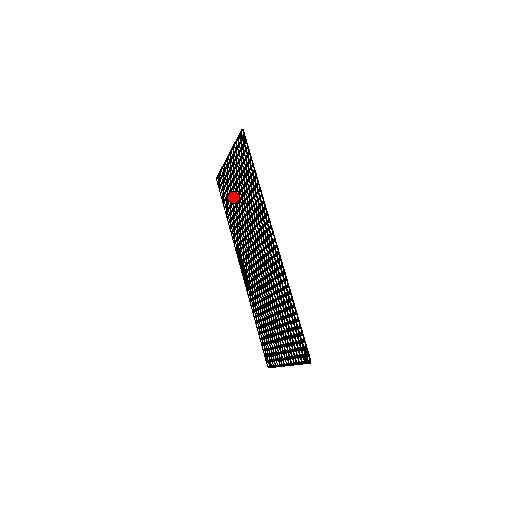
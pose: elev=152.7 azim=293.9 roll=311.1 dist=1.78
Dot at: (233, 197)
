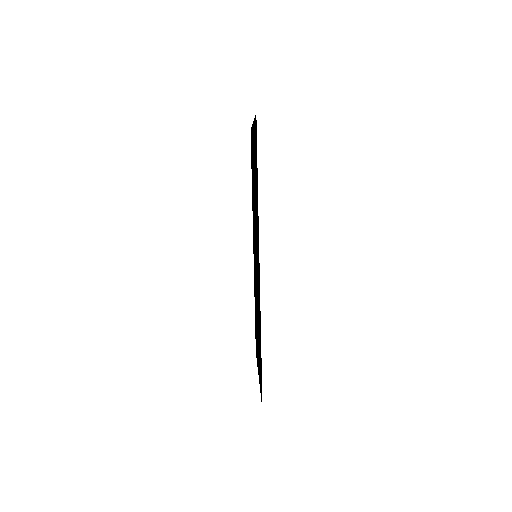
Dot at: occluded
